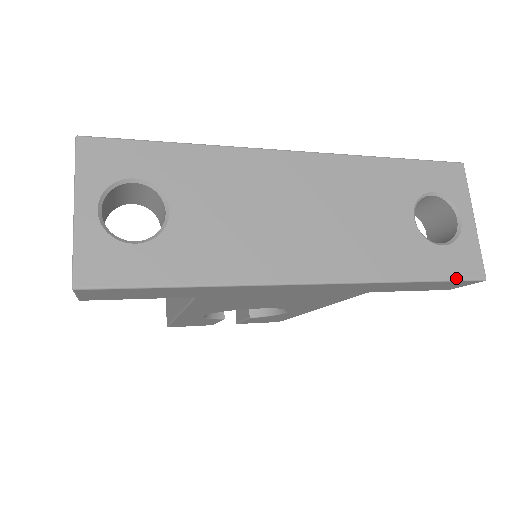
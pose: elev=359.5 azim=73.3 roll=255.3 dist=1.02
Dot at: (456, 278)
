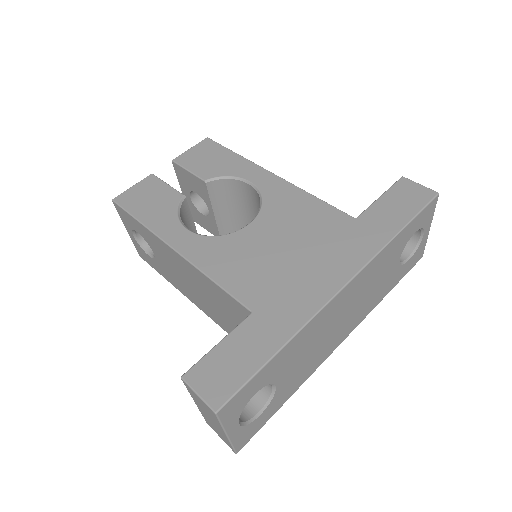
Dot at: occluded
